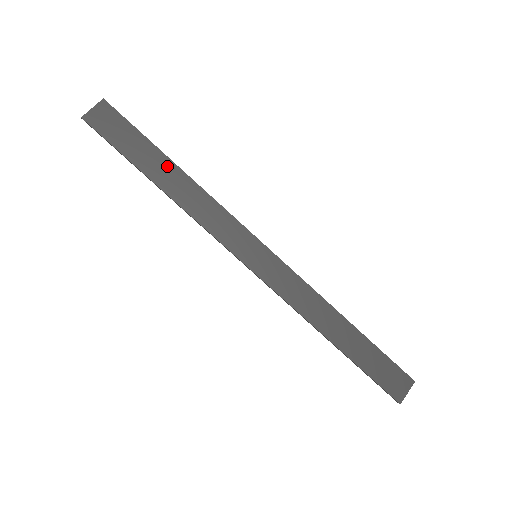
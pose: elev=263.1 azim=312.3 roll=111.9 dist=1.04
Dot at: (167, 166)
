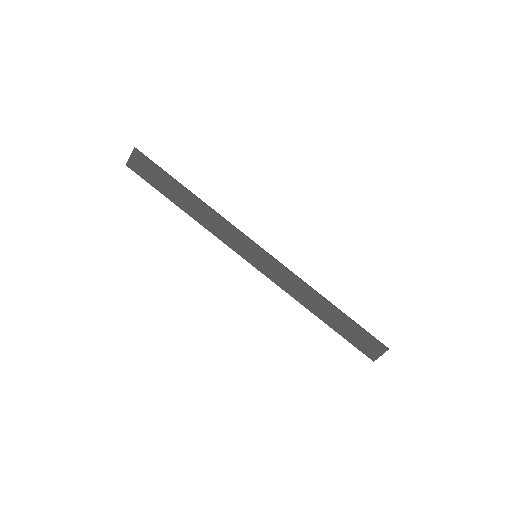
Dot at: (185, 194)
